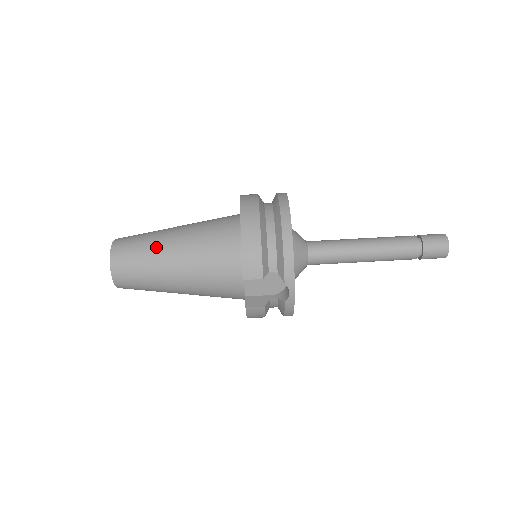
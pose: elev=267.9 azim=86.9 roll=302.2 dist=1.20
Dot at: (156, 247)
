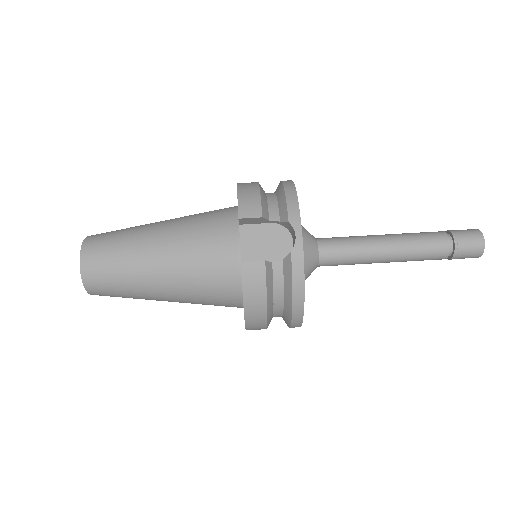
Dot at: (140, 226)
